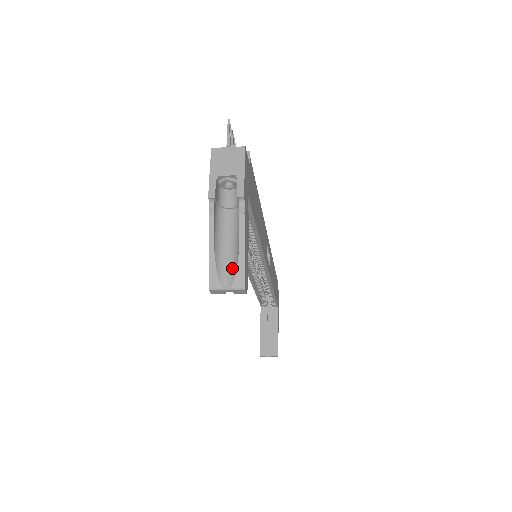
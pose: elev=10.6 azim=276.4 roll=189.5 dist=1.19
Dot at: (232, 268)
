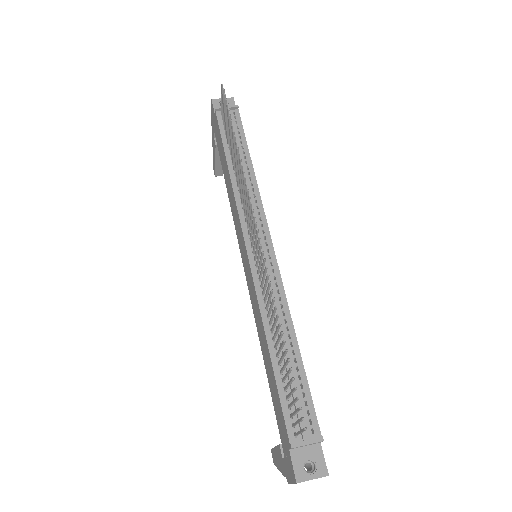
Dot at: occluded
